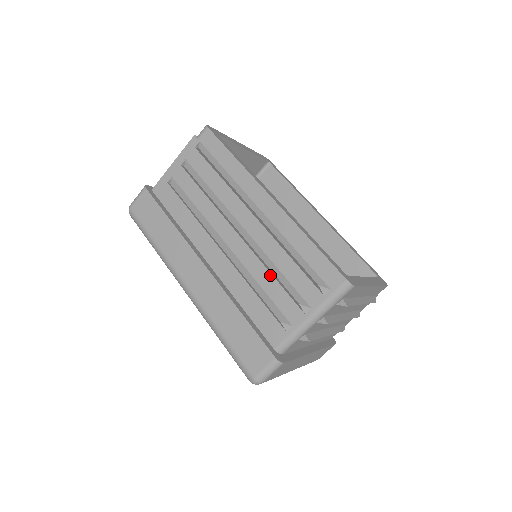
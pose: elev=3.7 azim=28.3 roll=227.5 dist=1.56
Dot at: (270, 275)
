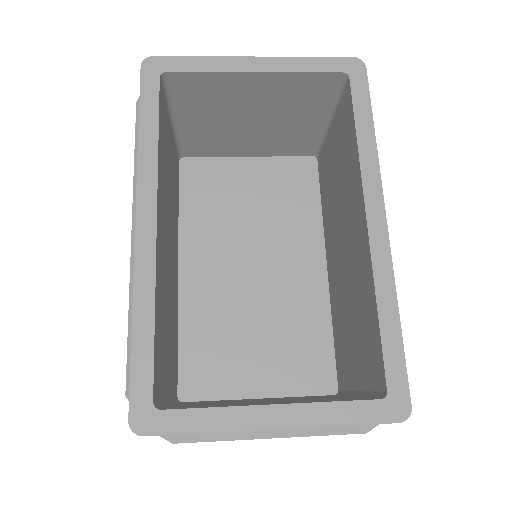
Dot at: occluded
